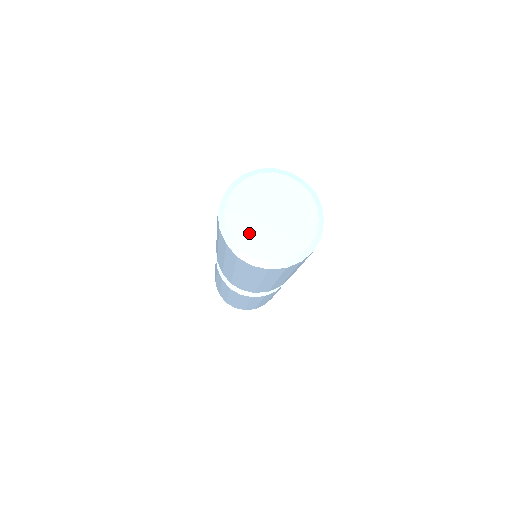
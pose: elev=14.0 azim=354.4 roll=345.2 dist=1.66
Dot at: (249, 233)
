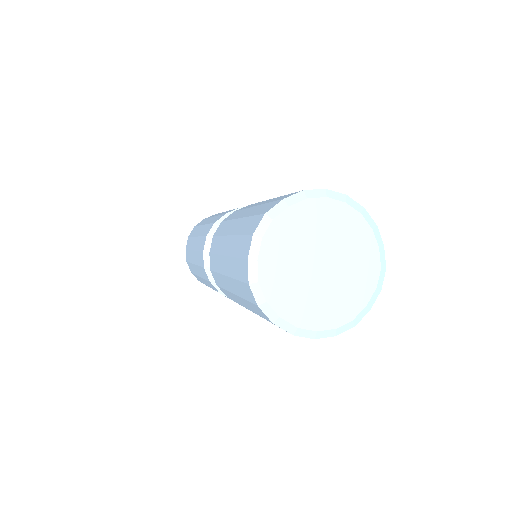
Dot at: (283, 266)
